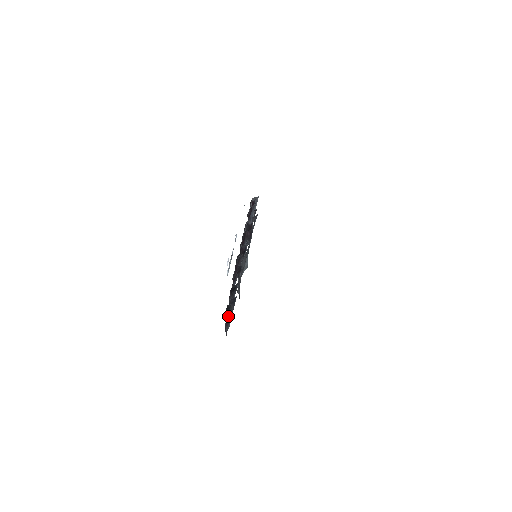
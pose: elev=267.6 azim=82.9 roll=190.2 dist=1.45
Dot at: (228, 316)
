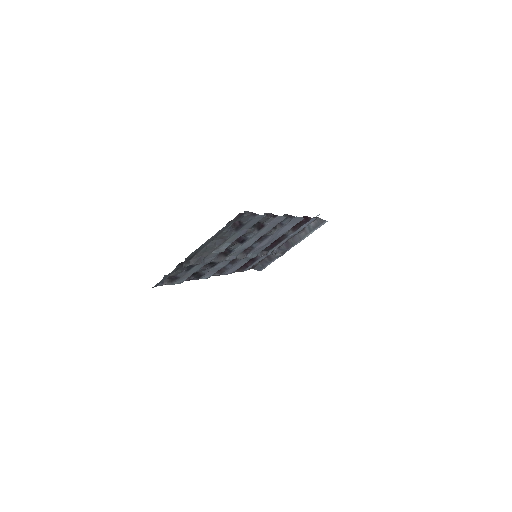
Dot at: (188, 278)
